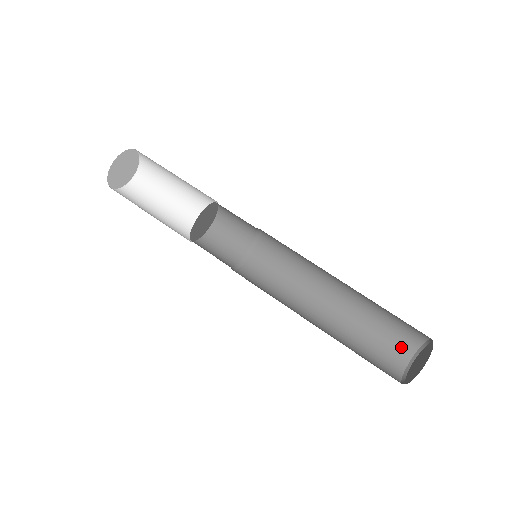
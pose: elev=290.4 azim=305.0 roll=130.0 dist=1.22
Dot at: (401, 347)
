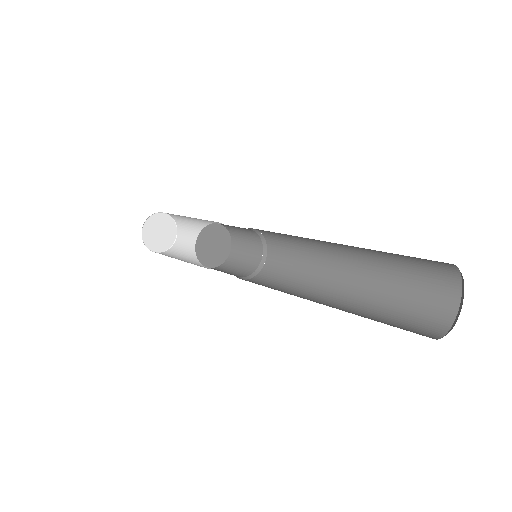
Dot at: (440, 299)
